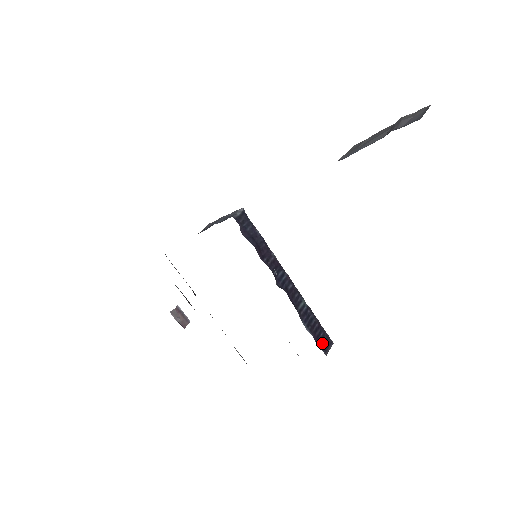
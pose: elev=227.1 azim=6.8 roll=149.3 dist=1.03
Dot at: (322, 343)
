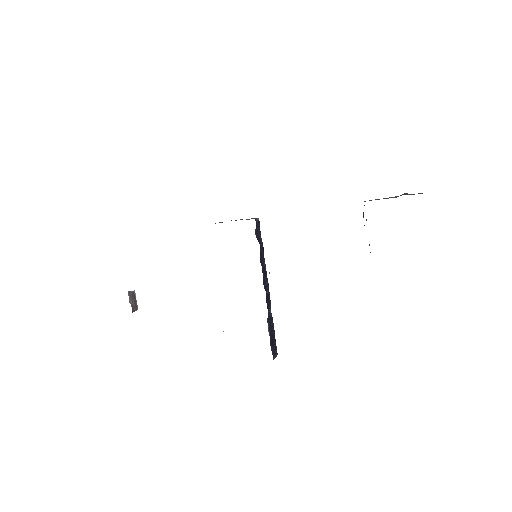
Dot at: (273, 349)
